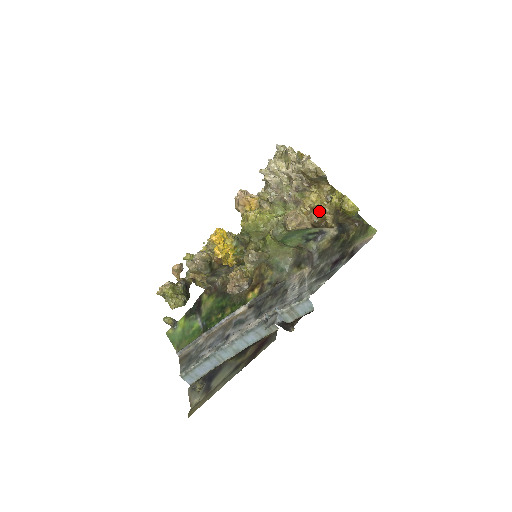
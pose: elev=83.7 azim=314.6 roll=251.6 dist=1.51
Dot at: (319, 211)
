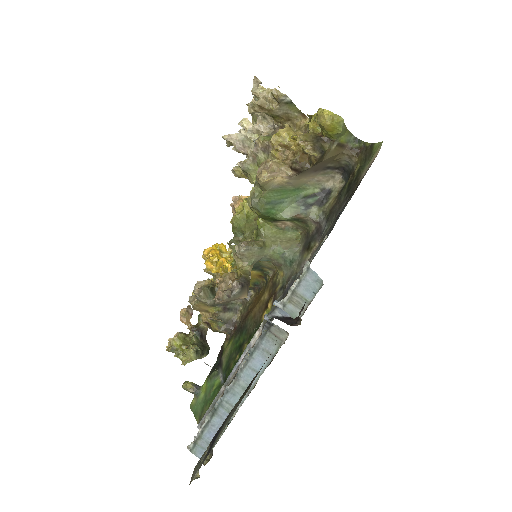
Dot at: occluded
